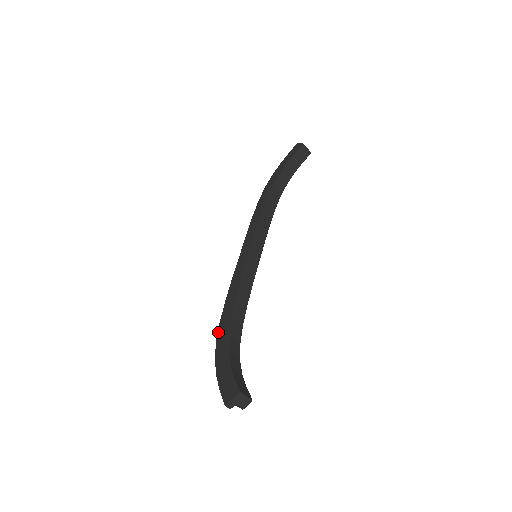
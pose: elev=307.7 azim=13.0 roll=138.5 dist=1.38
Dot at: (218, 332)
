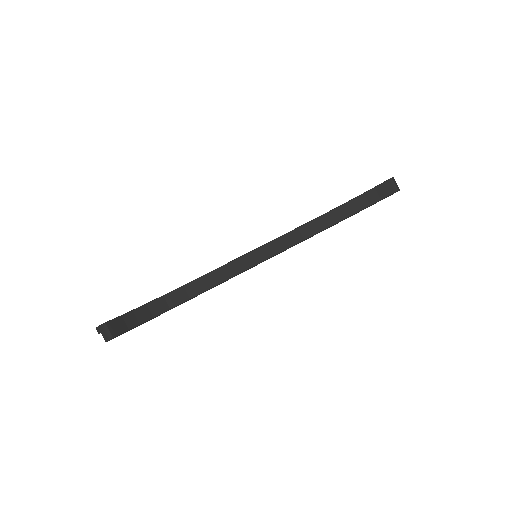
Dot at: occluded
